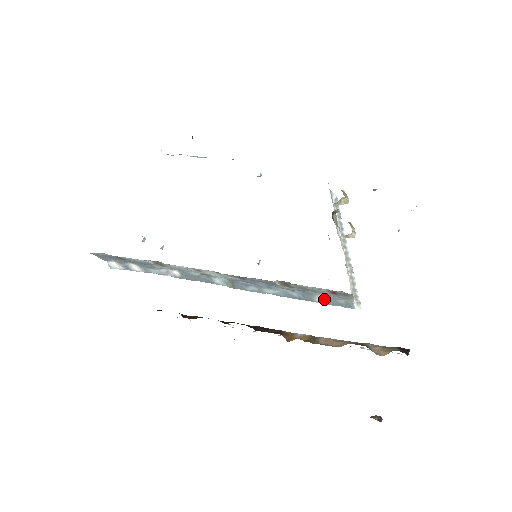
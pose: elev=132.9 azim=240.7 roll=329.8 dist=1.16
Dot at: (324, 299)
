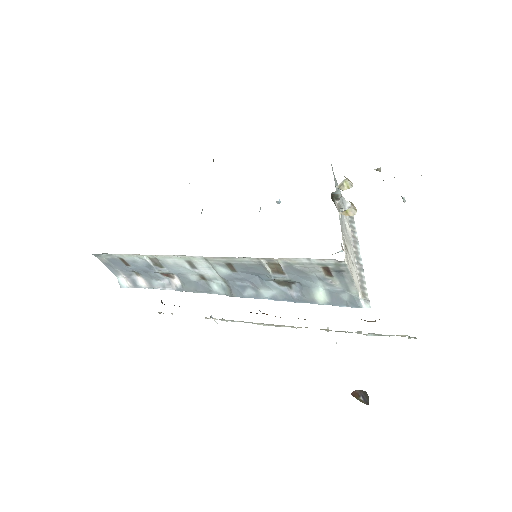
Dot at: (325, 296)
